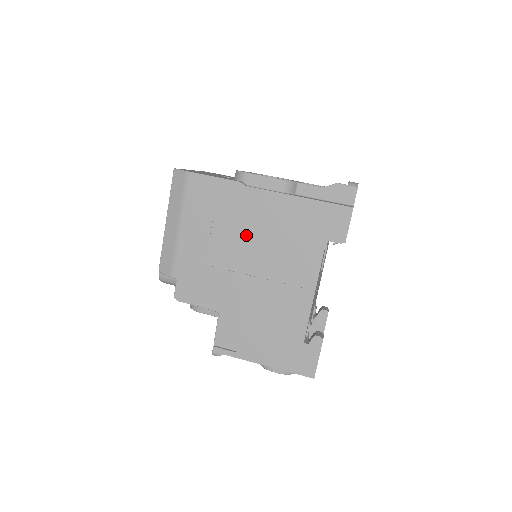
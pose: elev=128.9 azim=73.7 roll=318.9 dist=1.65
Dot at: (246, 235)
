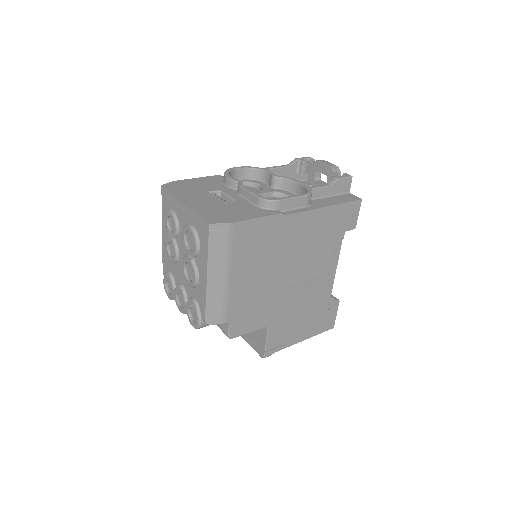
Dot at: (287, 256)
